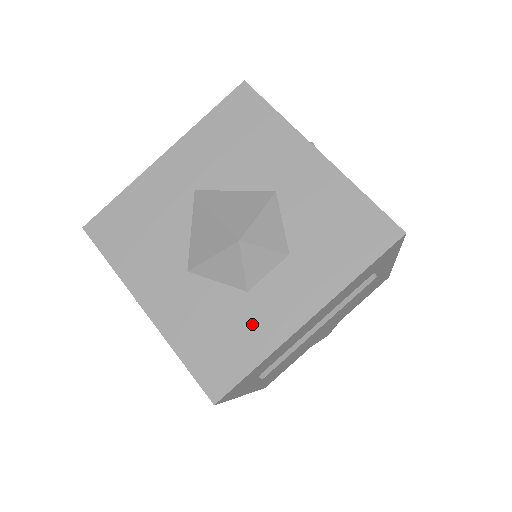
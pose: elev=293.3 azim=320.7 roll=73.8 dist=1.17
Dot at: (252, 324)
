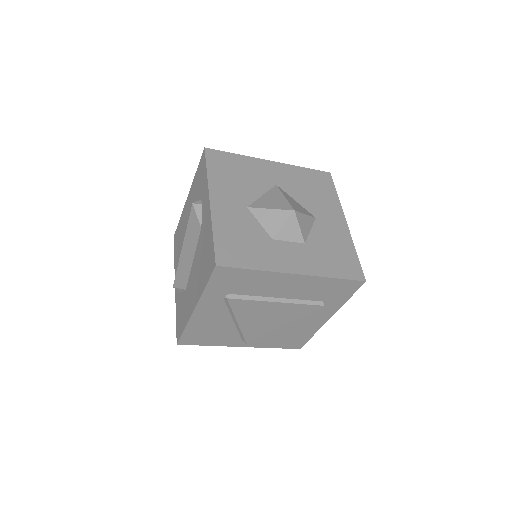
Dot at: (265, 252)
